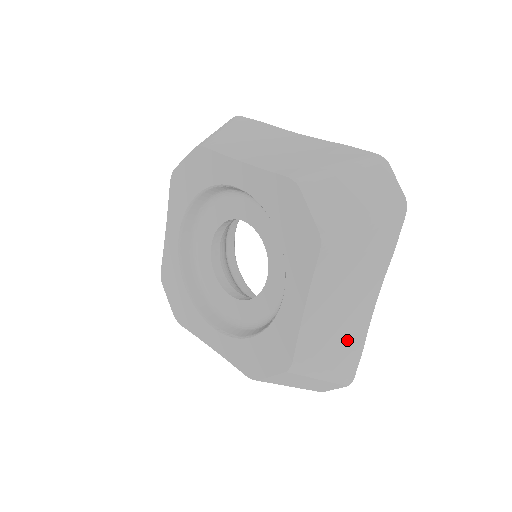
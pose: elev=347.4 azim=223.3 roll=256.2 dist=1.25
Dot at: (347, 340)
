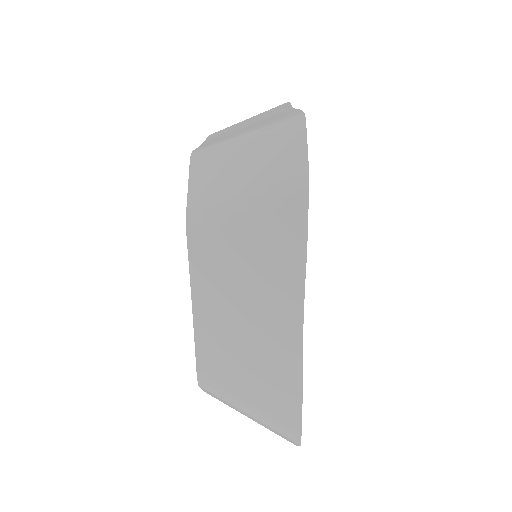
Dot at: (270, 371)
